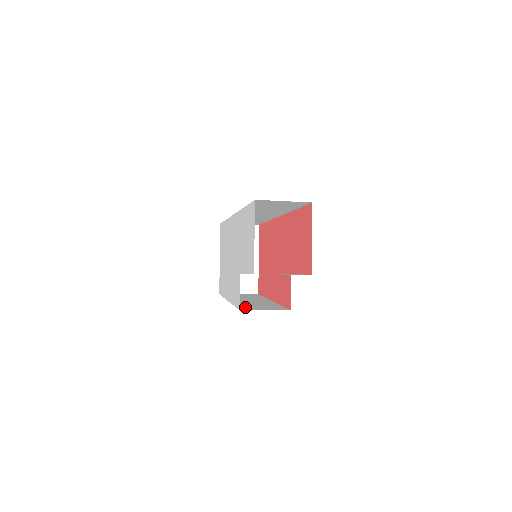
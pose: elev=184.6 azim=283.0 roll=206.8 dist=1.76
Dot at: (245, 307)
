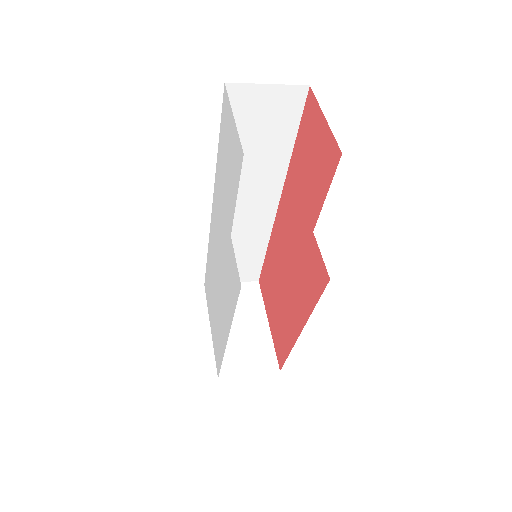
Dot at: occluded
